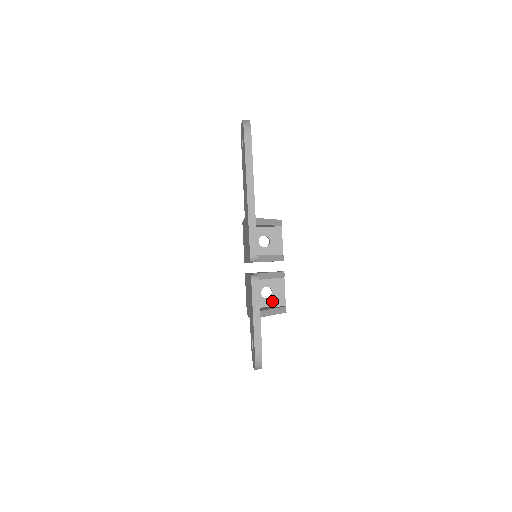
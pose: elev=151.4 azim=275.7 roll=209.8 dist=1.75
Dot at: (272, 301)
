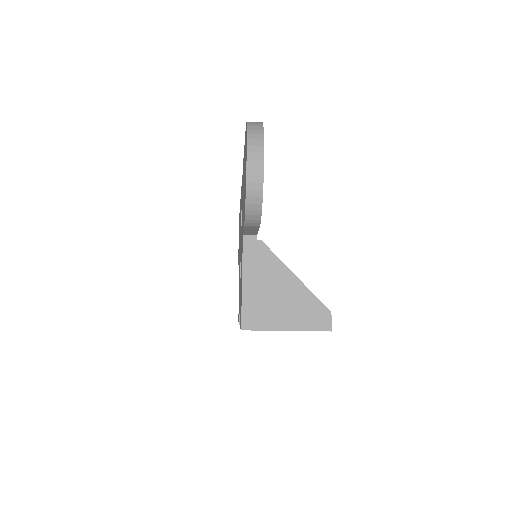
Dot at: occluded
